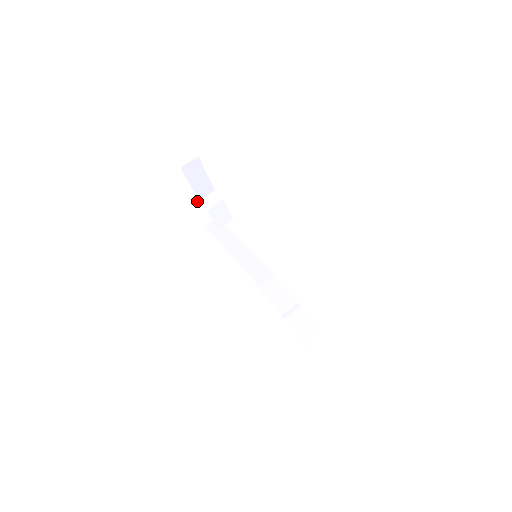
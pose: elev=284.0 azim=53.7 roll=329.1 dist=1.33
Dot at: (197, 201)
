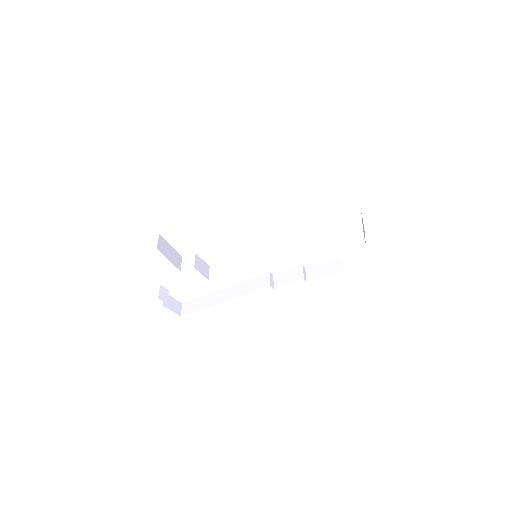
Dot at: (164, 297)
